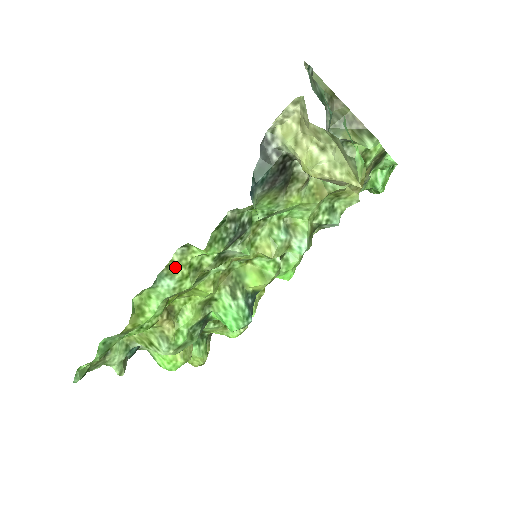
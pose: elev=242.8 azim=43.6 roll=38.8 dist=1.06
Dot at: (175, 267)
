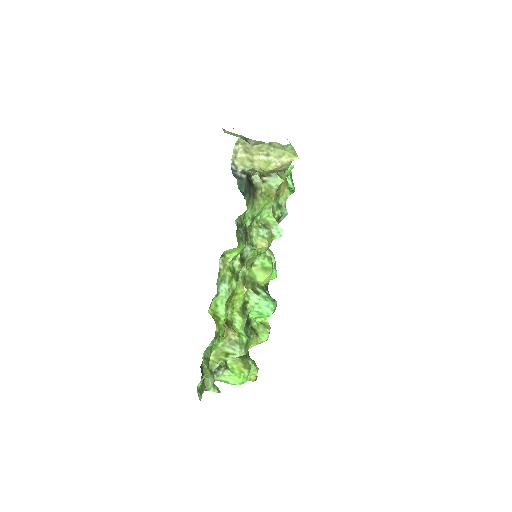
Dot at: (223, 273)
